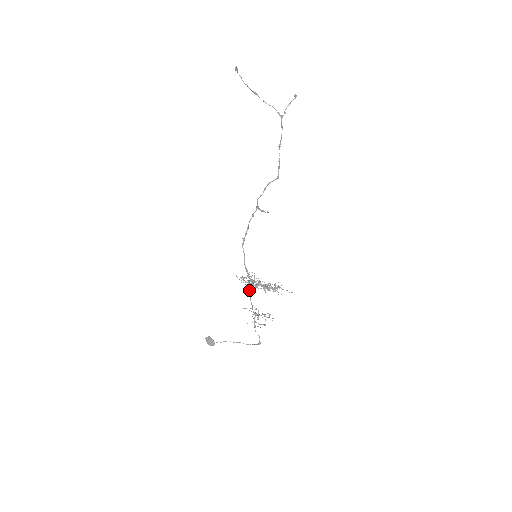
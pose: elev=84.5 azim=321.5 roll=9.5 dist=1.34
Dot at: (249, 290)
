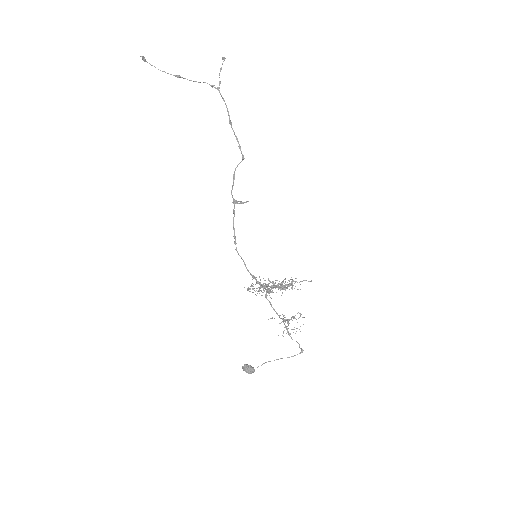
Dot at: (265, 297)
